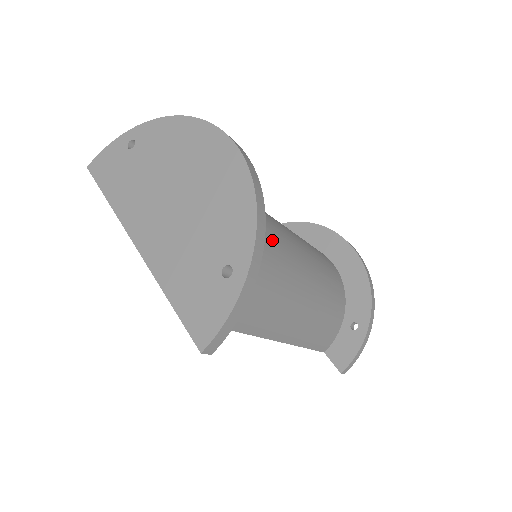
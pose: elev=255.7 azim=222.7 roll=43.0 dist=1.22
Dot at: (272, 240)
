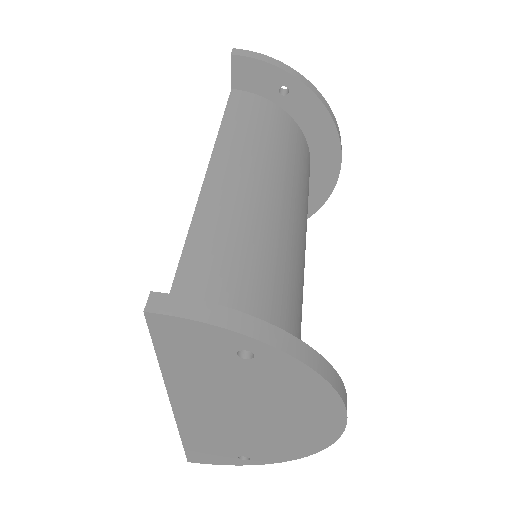
Dot at: (301, 184)
